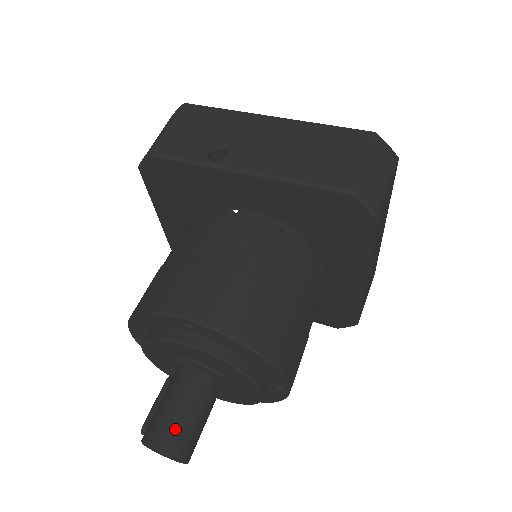
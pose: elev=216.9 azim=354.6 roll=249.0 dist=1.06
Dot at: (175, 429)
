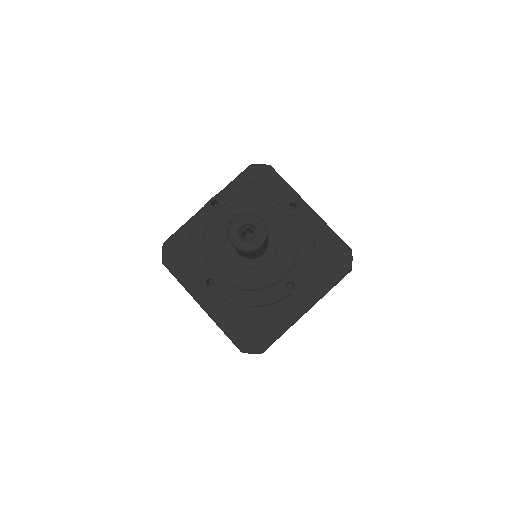
Dot at: occluded
